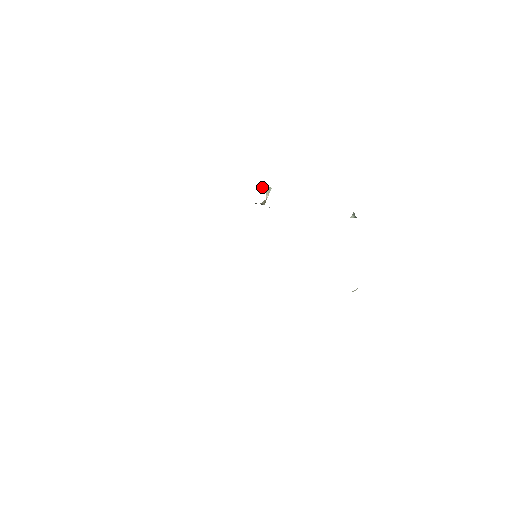
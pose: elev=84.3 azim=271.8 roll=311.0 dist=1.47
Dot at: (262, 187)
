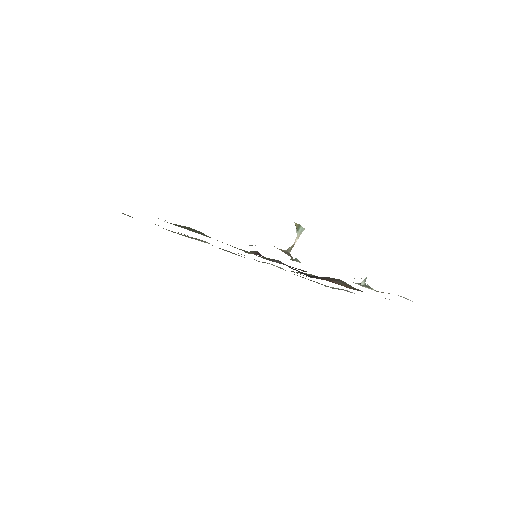
Dot at: (296, 226)
